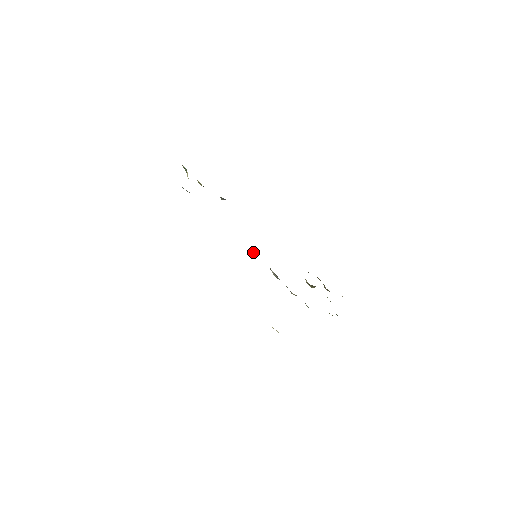
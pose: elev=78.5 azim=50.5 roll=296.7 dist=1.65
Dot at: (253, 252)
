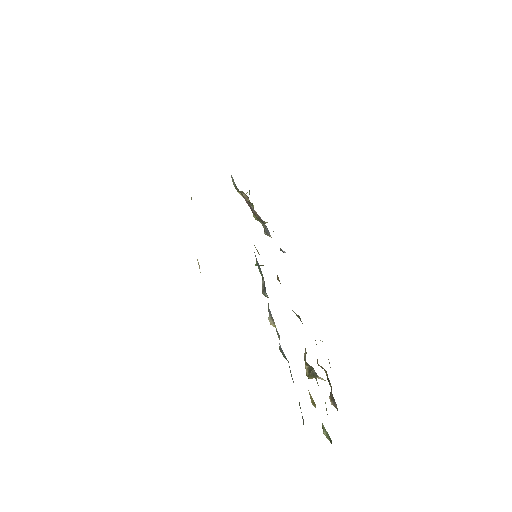
Dot at: occluded
